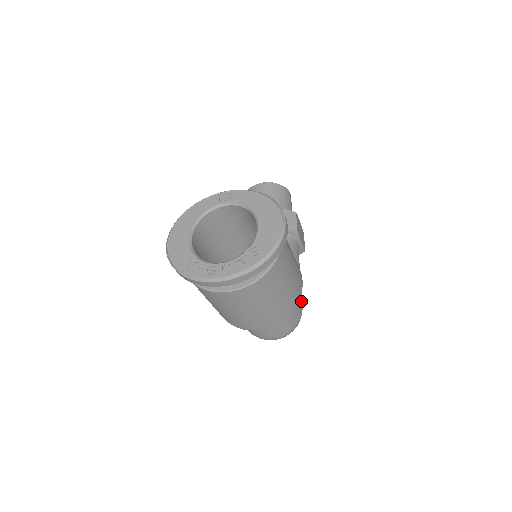
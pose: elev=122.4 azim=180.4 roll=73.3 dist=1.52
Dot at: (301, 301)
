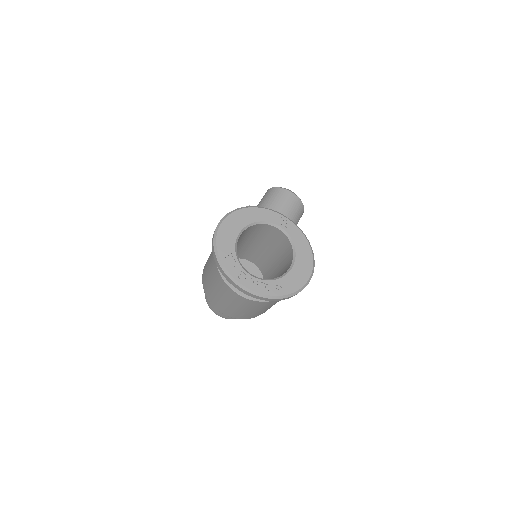
Dot at: occluded
